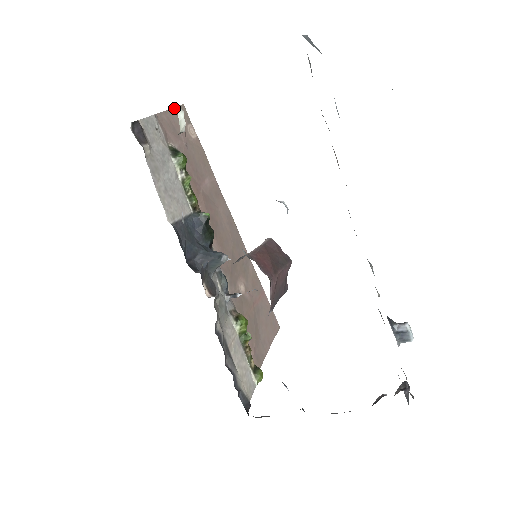
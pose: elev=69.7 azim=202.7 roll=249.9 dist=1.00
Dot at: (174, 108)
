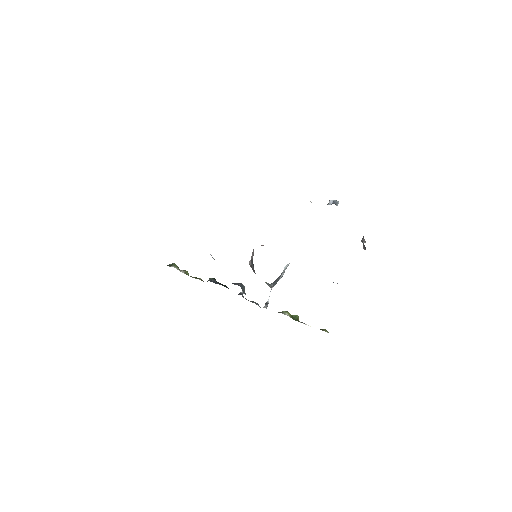
Dot at: occluded
